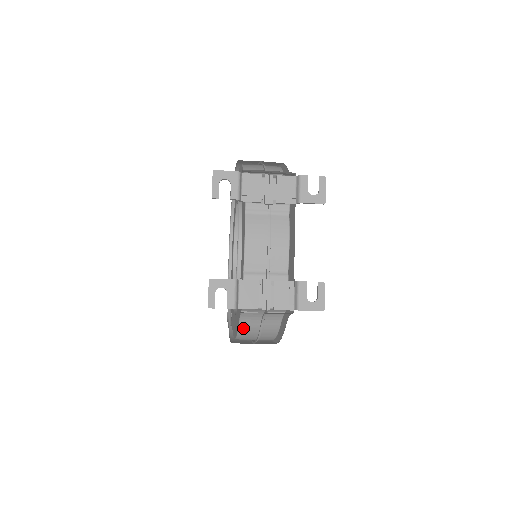
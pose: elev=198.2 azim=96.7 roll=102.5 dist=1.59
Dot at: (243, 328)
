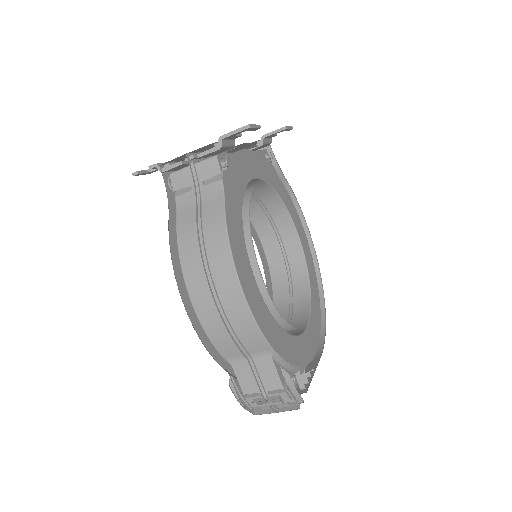
Dot at: (182, 230)
